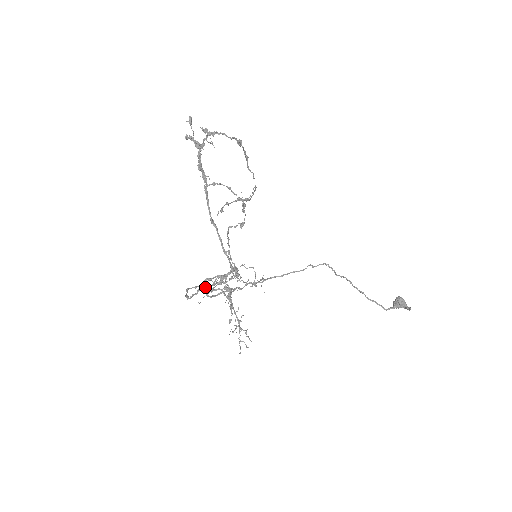
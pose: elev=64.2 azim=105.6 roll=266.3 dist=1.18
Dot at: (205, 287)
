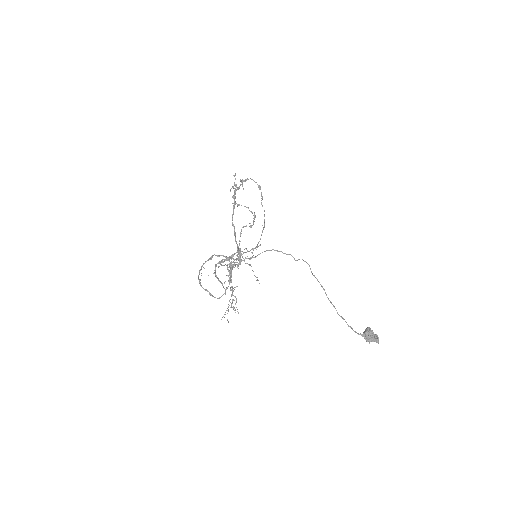
Dot at: occluded
